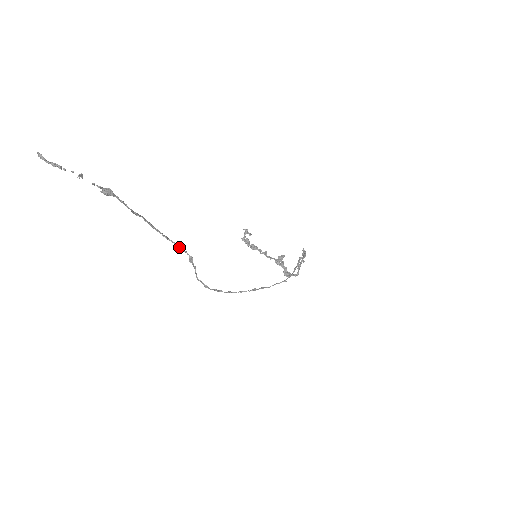
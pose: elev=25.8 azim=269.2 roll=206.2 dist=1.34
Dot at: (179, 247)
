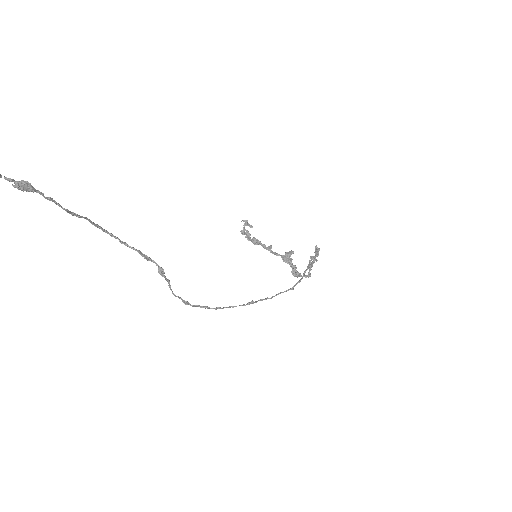
Dot at: (144, 256)
